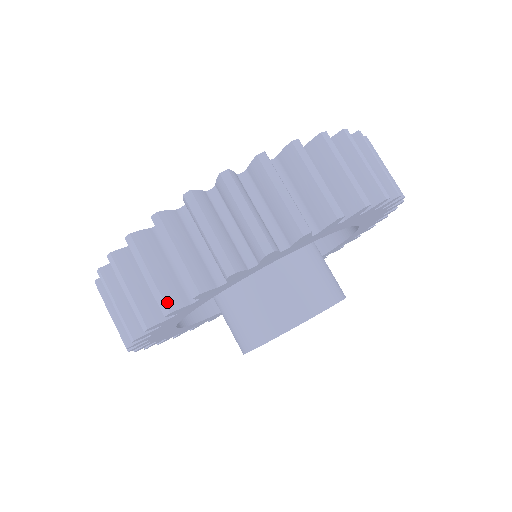
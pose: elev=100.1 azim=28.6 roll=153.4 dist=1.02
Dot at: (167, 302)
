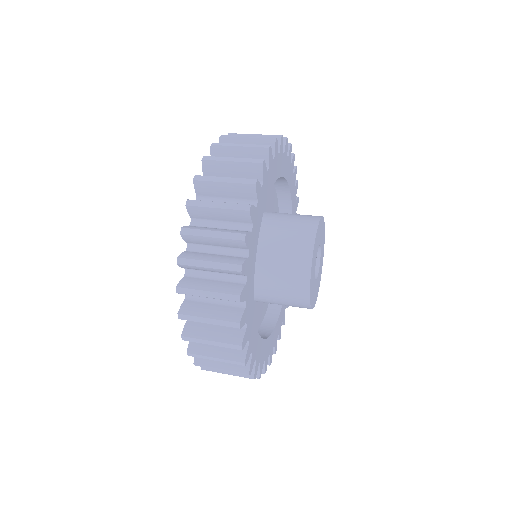
Dot at: (250, 179)
